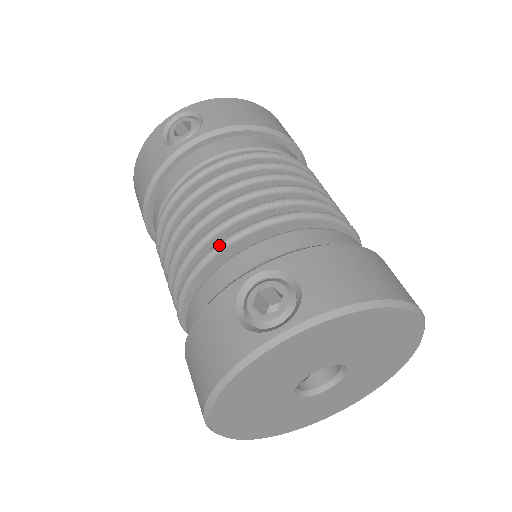
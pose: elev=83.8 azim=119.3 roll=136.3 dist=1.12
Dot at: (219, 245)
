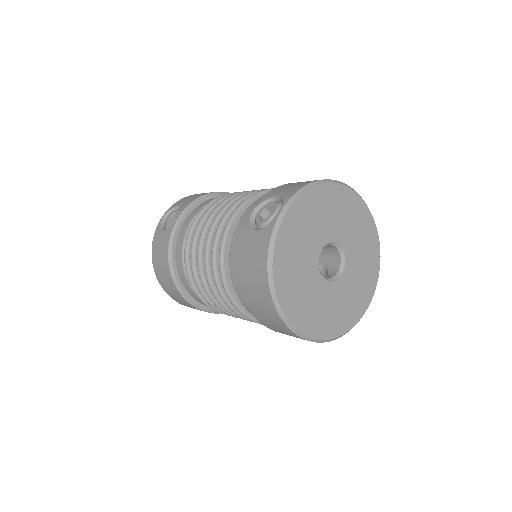
Dot at: (226, 225)
